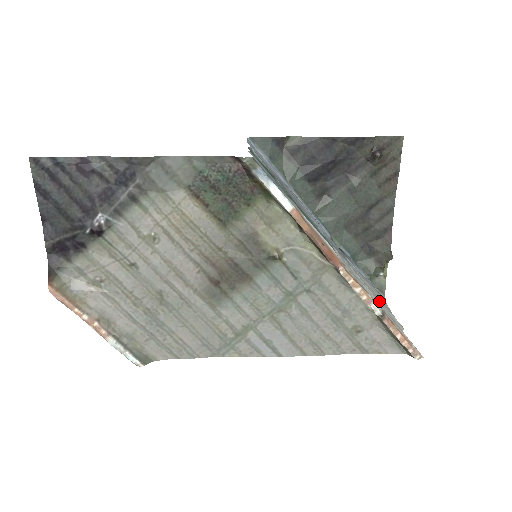
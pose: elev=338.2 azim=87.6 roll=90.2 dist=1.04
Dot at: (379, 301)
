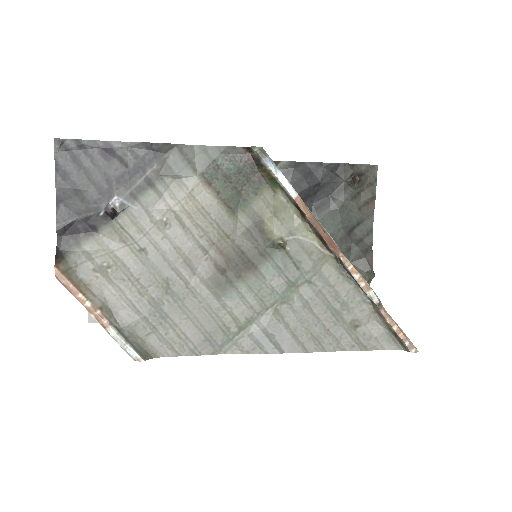
Dot at: occluded
